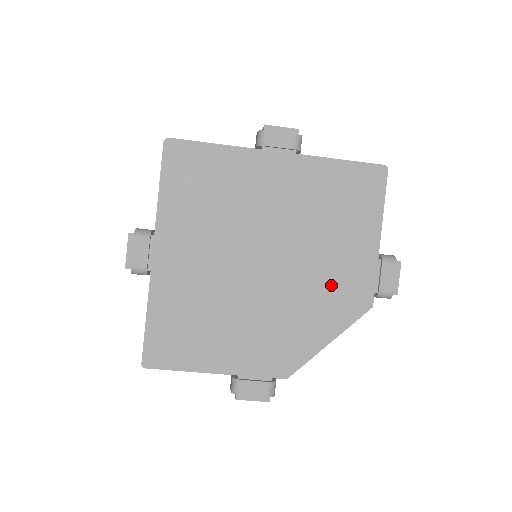
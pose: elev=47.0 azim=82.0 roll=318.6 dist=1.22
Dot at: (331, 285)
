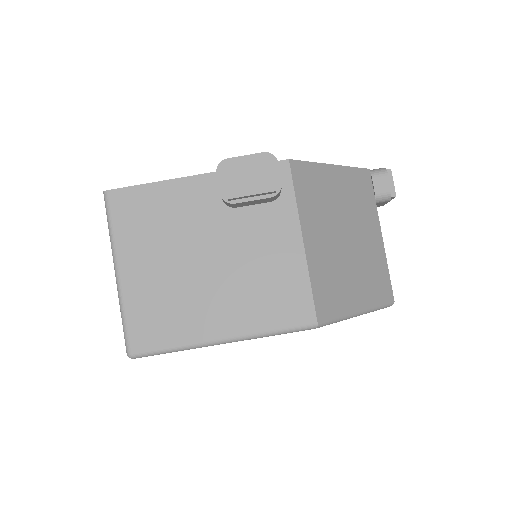
Dot at: occluded
